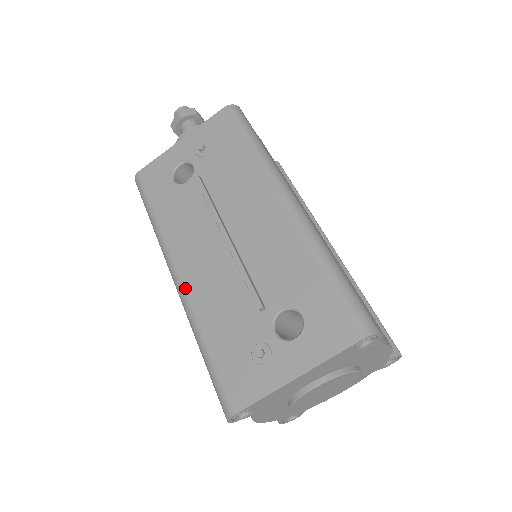
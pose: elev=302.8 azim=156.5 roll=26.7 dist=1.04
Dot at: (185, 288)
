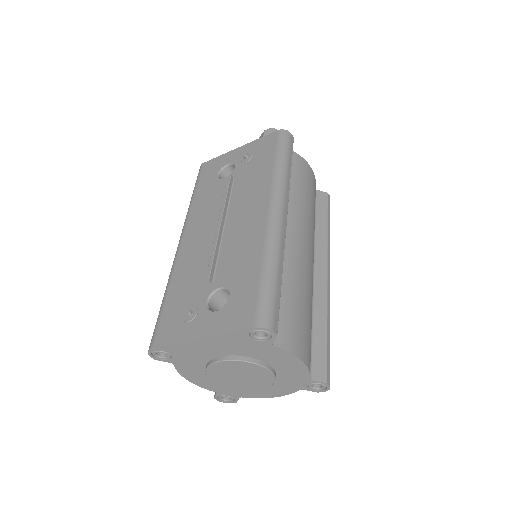
Dot at: (179, 252)
